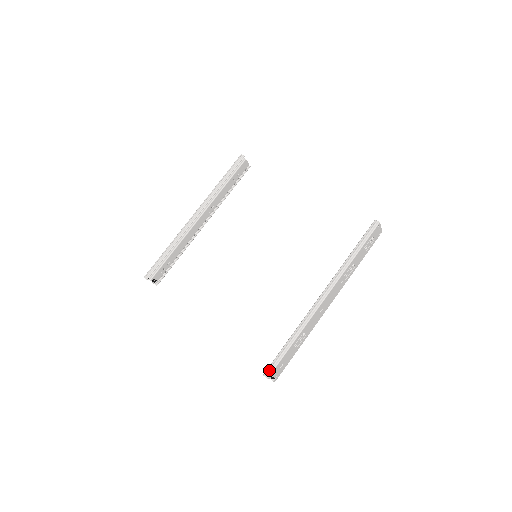
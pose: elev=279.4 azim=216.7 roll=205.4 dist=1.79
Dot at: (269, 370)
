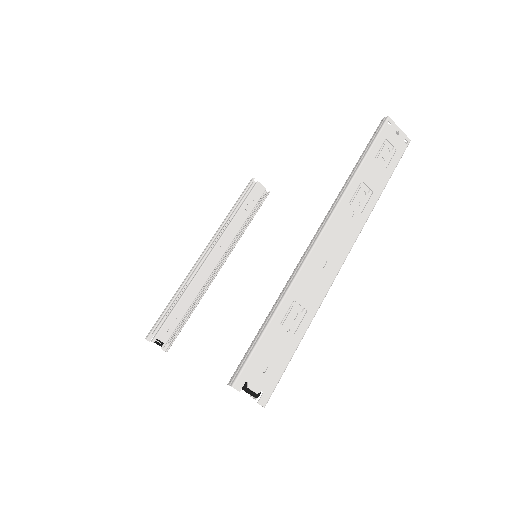
Dot at: (235, 372)
